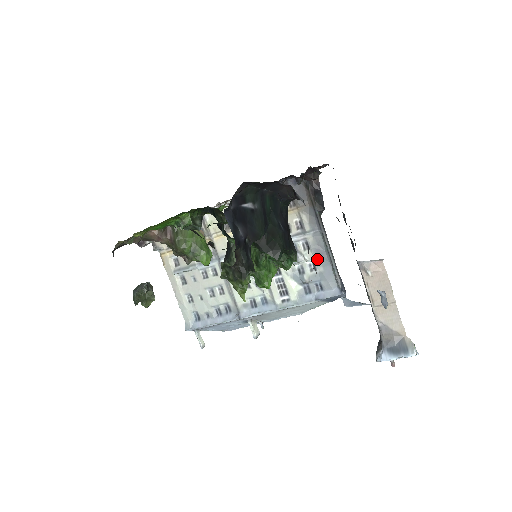
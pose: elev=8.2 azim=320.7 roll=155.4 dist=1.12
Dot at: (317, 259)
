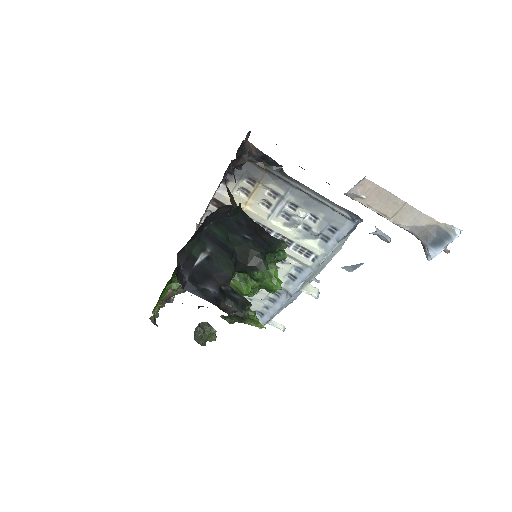
Dot at: (311, 210)
